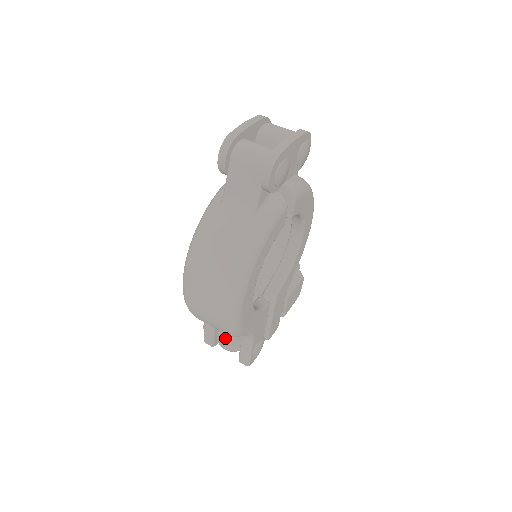
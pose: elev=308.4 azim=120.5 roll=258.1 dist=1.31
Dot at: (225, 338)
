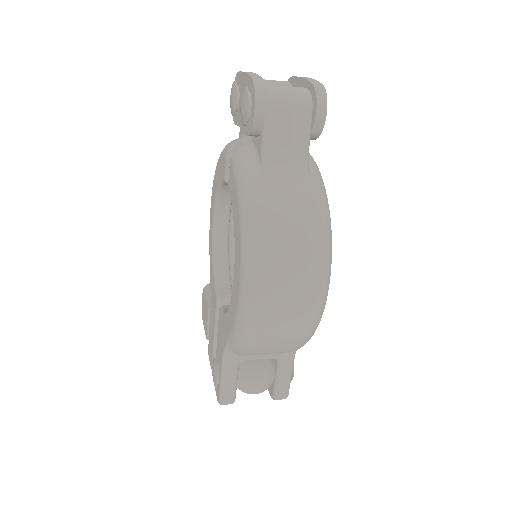
Dot at: (257, 375)
